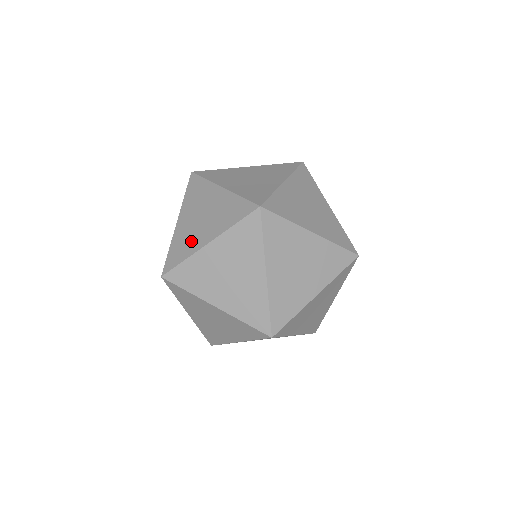
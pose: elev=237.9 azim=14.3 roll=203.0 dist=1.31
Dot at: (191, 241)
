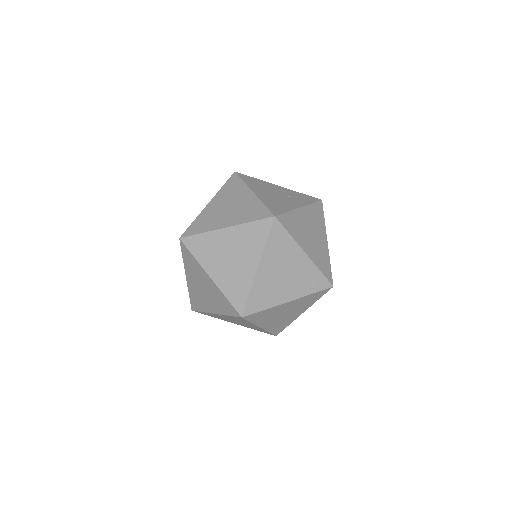
Dot at: occluded
